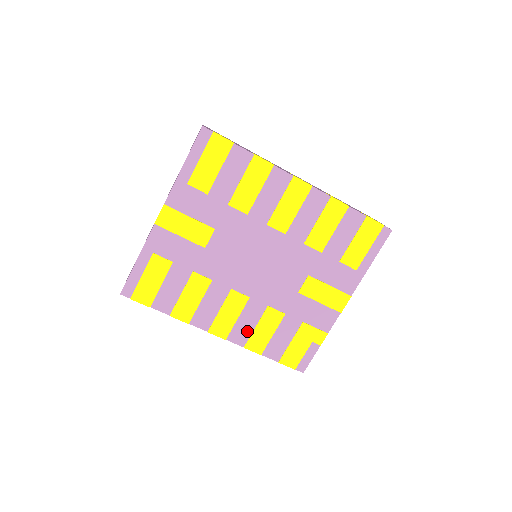
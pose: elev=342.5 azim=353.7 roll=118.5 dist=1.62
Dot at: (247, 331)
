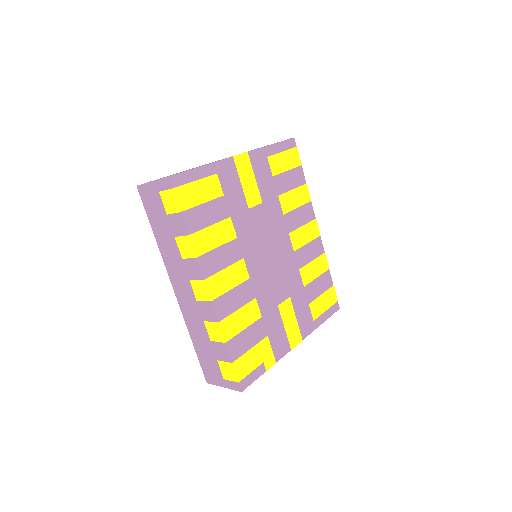
Dot at: (230, 308)
